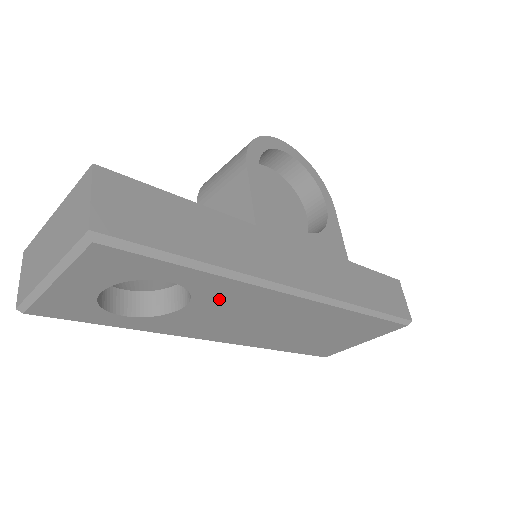
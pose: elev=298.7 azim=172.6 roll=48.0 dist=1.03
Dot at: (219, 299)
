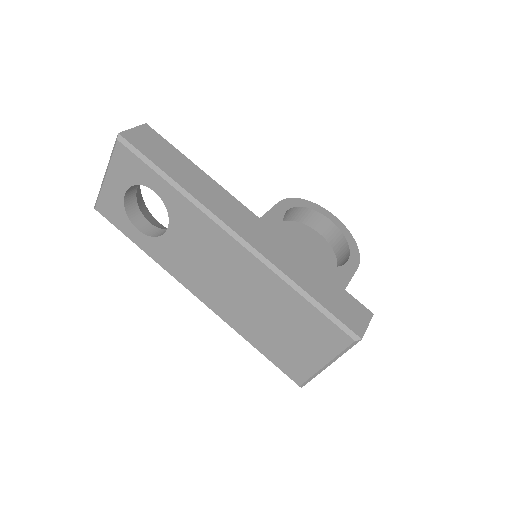
Dot at: (185, 224)
